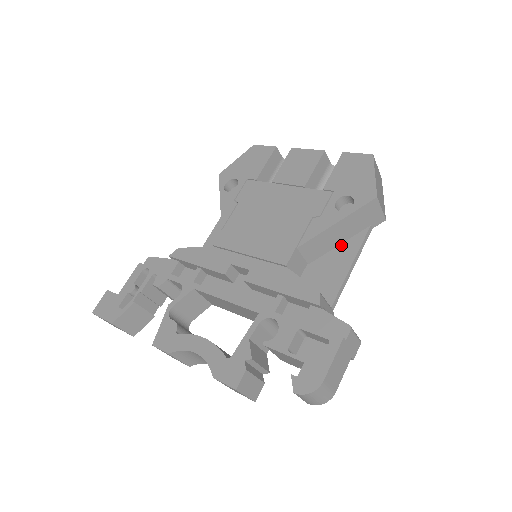
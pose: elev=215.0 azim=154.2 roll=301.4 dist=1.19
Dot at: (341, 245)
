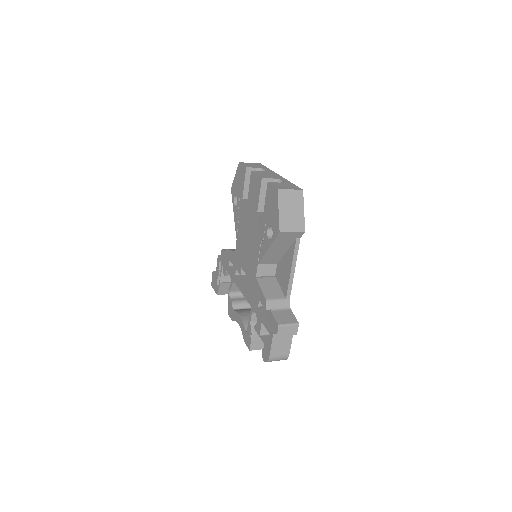
Dot at: (287, 252)
